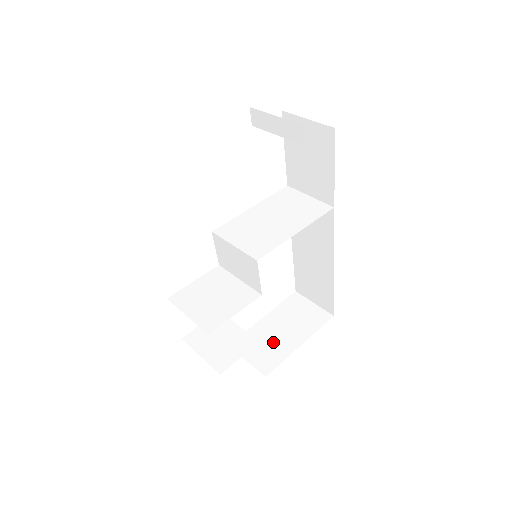
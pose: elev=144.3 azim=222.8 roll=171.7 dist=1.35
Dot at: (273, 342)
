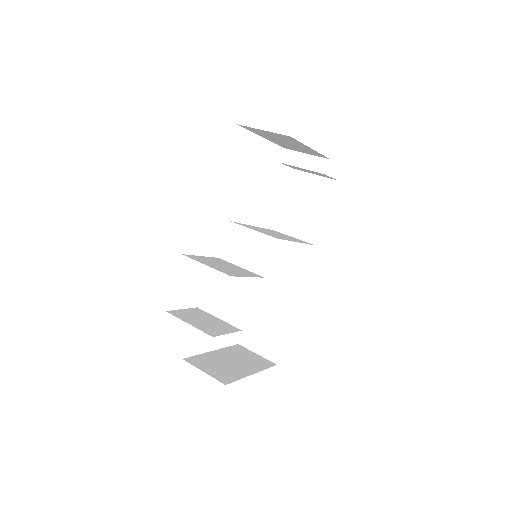
Dot at: (226, 366)
